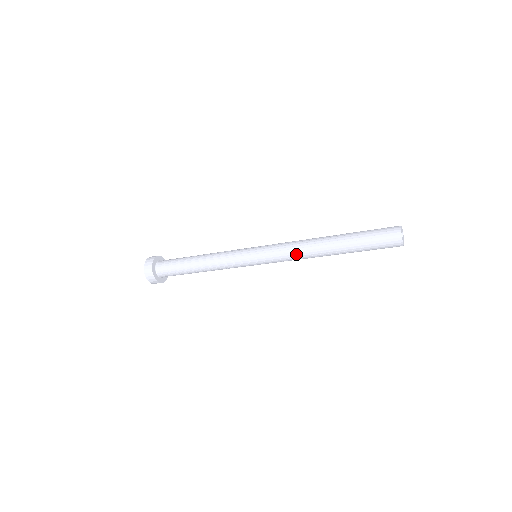
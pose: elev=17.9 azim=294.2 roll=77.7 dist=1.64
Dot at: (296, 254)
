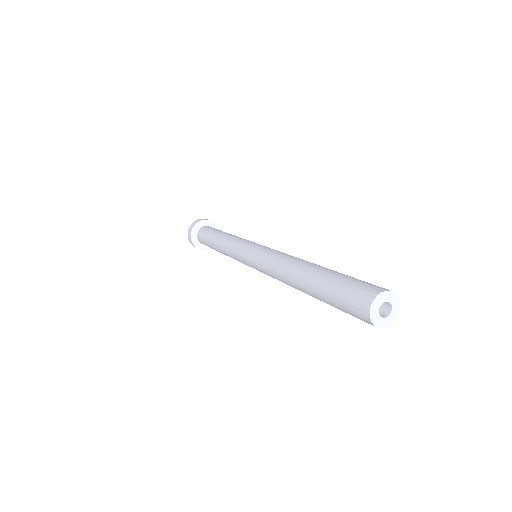
Dot at: (273, 270)
